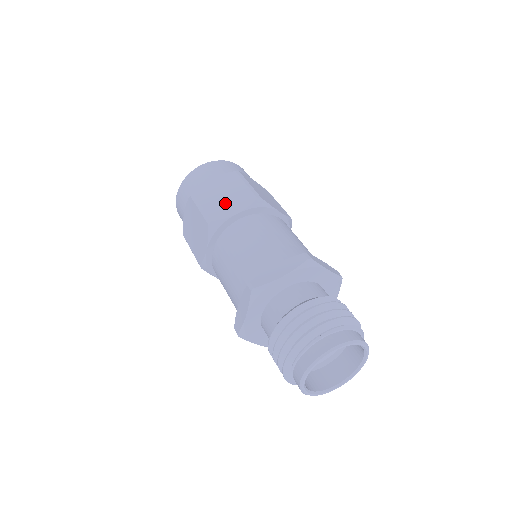
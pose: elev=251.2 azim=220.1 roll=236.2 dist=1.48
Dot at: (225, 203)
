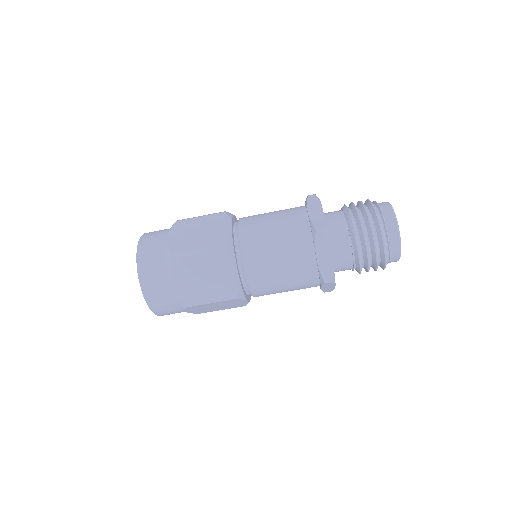
Dot at: (211, 232)
